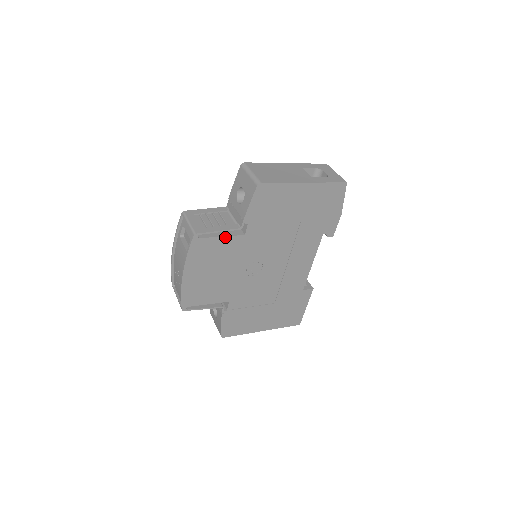
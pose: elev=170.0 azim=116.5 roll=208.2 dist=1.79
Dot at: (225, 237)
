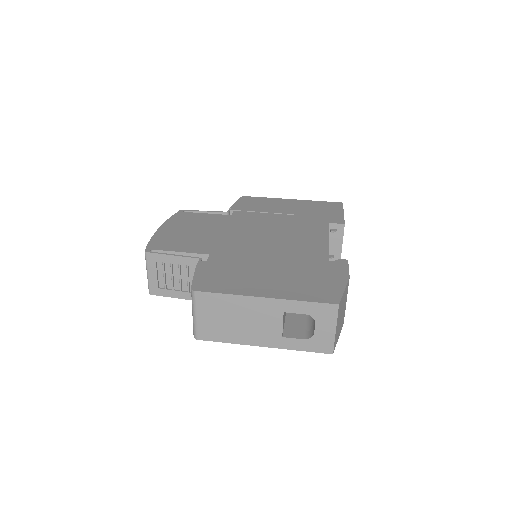
Dot at: occluded
